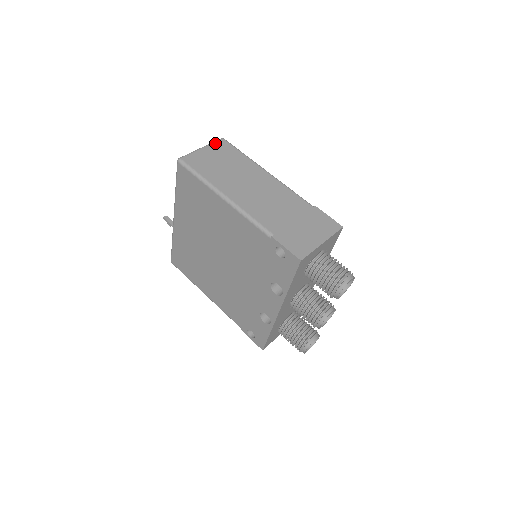
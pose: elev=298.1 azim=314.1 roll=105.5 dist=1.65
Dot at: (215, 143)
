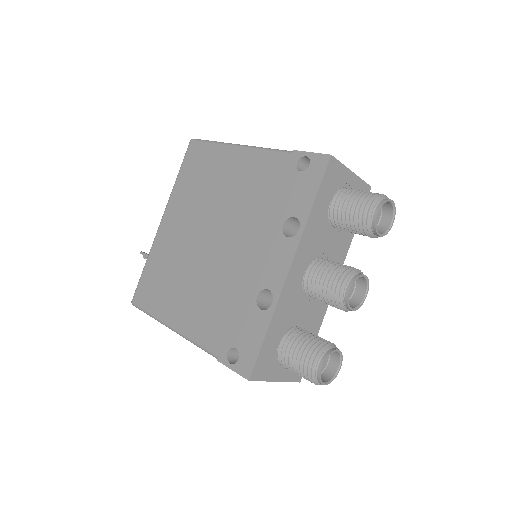
Dot at: occluded
